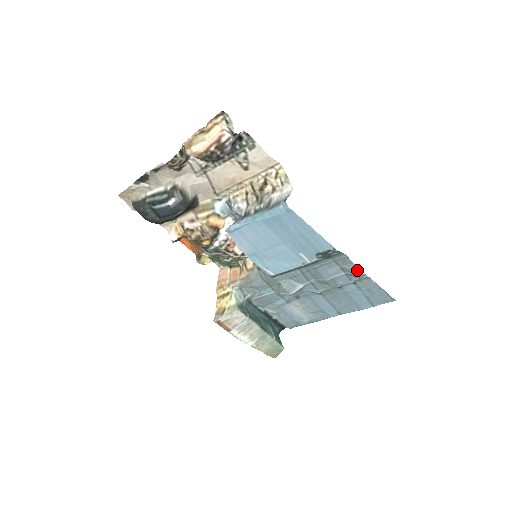
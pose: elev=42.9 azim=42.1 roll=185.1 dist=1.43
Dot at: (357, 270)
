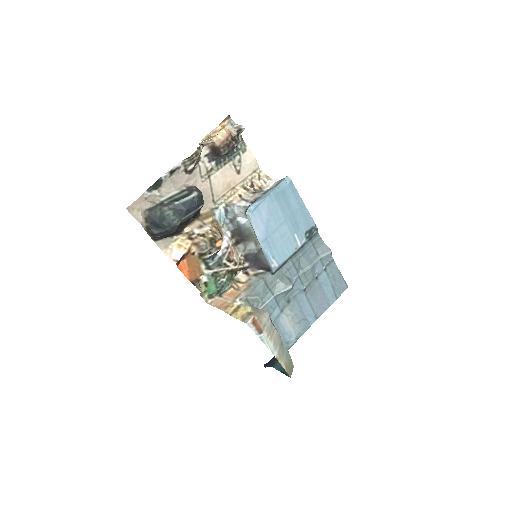
Dot at: (329, 248)
